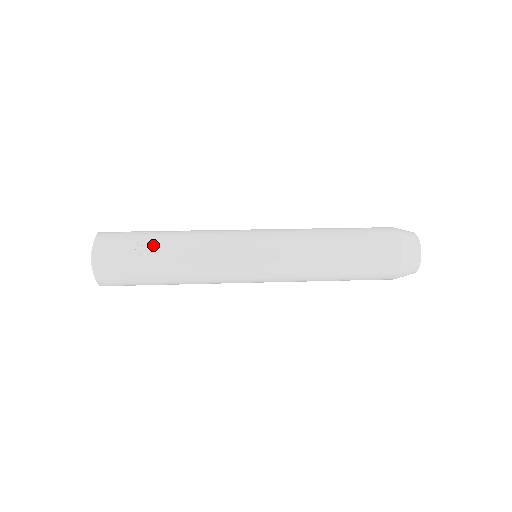
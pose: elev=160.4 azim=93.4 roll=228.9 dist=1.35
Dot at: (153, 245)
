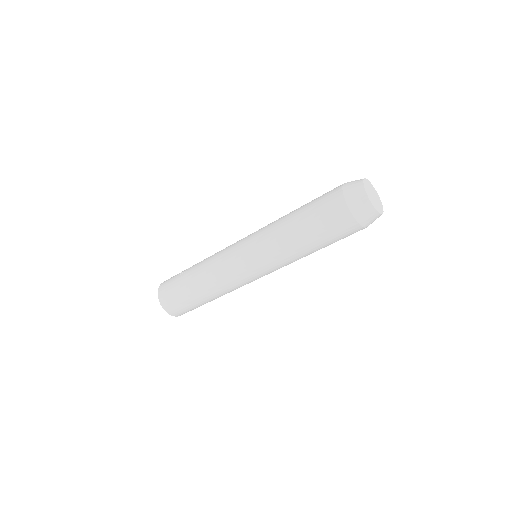
Dot at: (188, 269)
